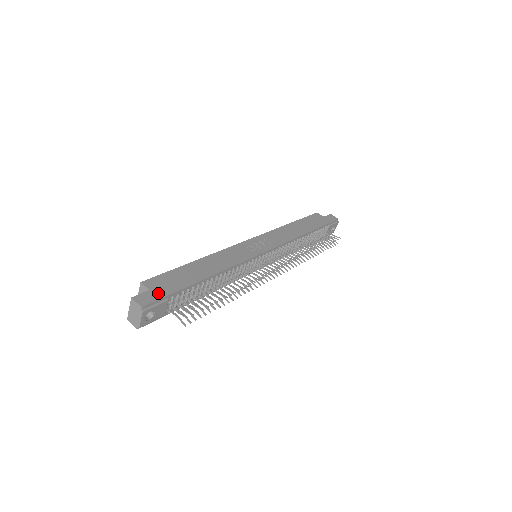
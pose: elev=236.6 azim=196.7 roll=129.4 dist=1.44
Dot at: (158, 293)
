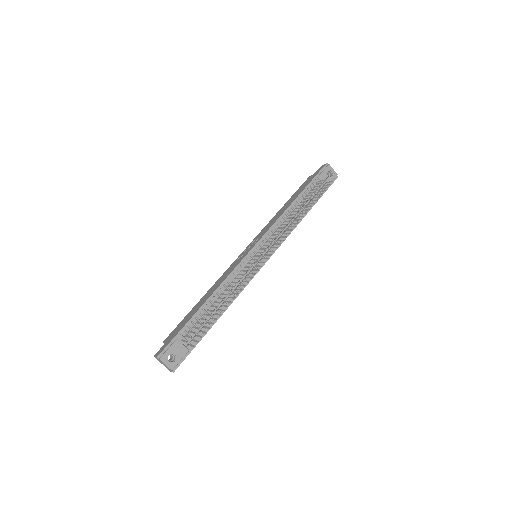
Dot at: (169, 340)
